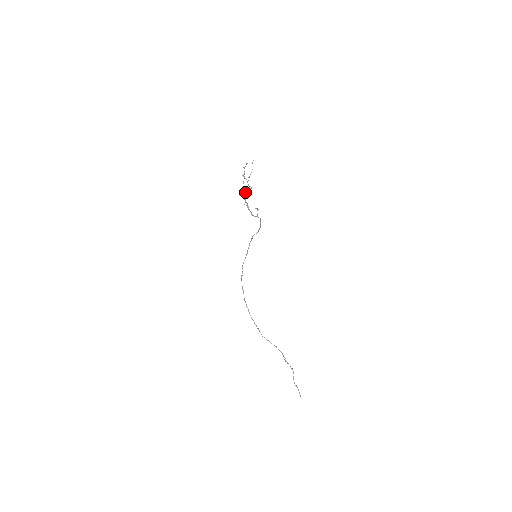
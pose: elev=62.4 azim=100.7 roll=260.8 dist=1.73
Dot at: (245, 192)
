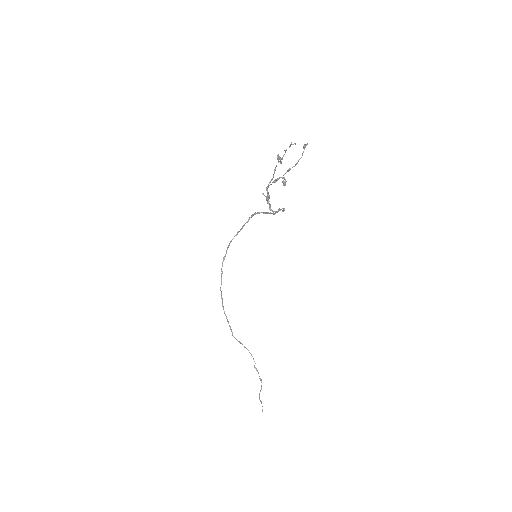
Dot at: (272, 182)
